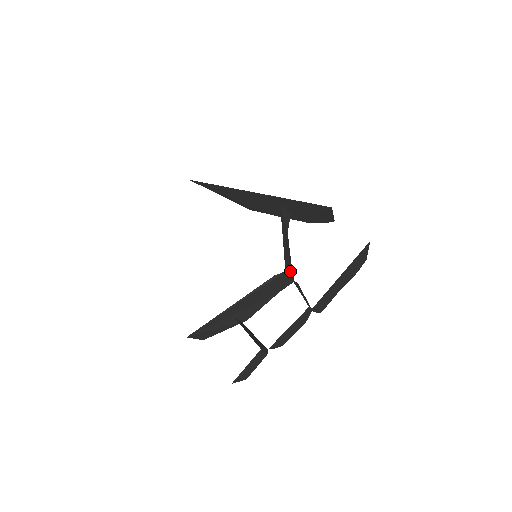
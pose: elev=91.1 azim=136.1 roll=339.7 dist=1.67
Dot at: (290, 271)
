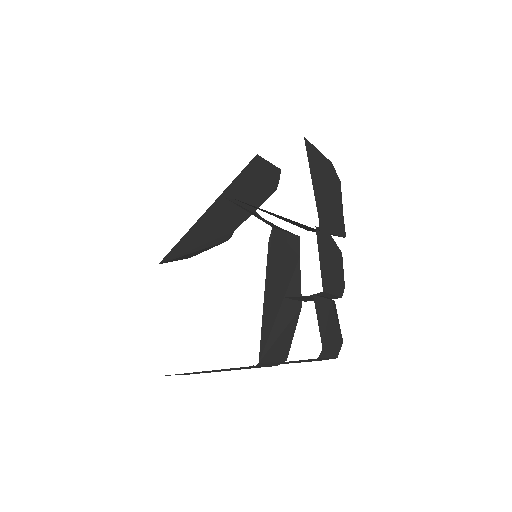
Dot at: occluded
